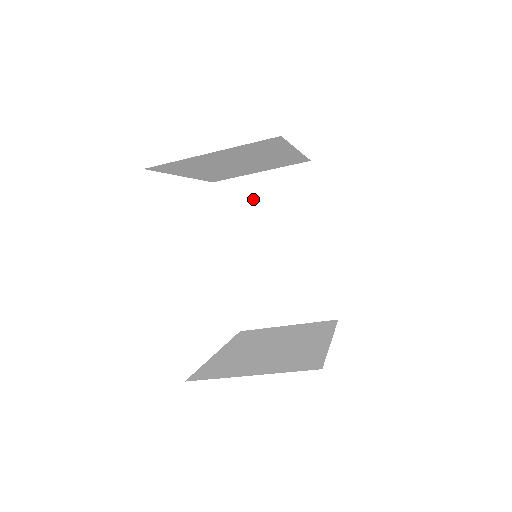
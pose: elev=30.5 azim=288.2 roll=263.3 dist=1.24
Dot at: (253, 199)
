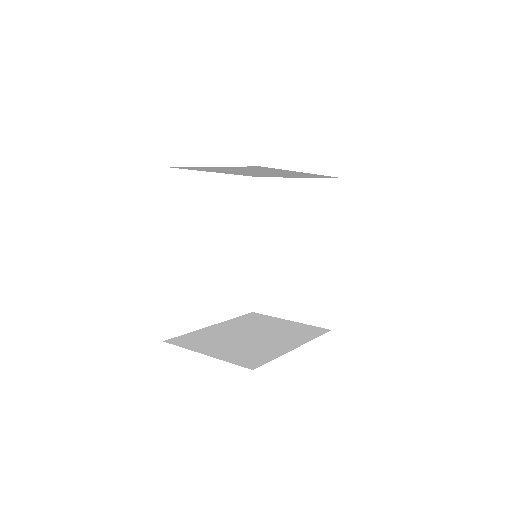
Dot at: (287, 201)
